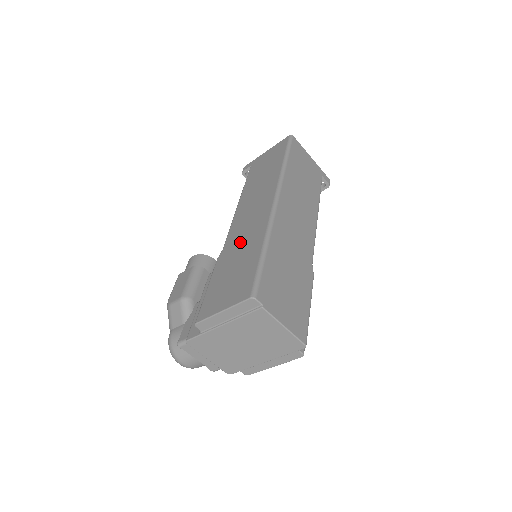
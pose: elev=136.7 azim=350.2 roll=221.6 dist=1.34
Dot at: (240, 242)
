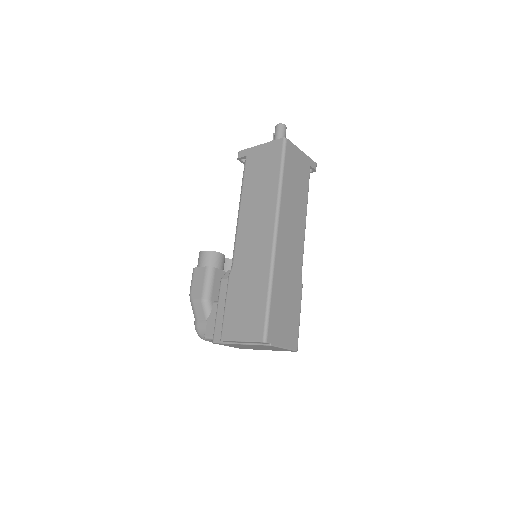
Dot at: (248, 270)
